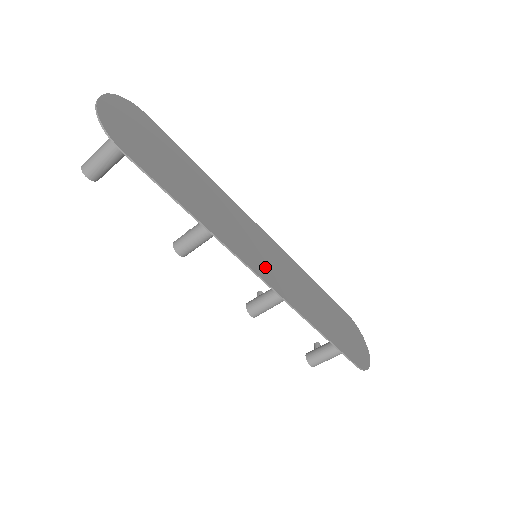
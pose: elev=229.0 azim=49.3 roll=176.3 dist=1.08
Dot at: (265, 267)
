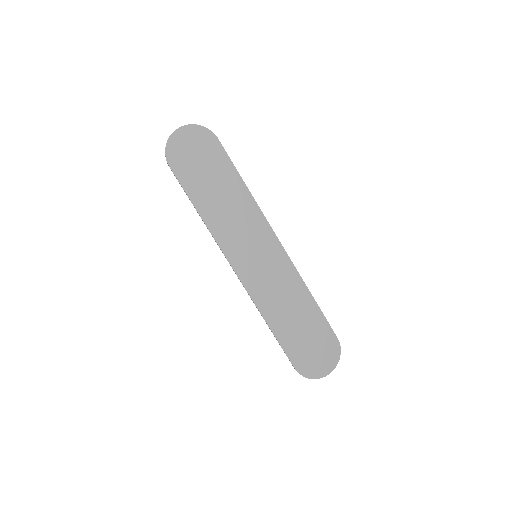
Dot at: (249, 266)
